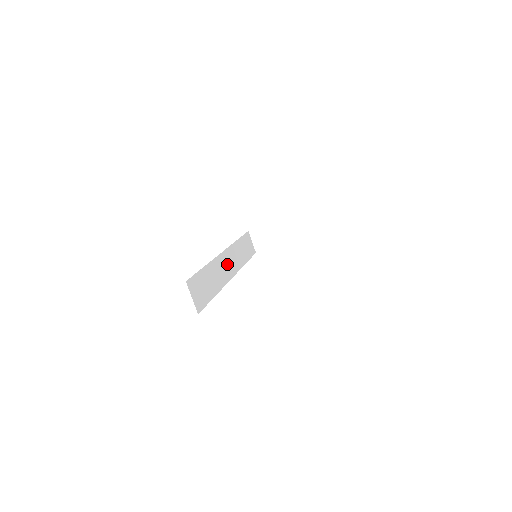
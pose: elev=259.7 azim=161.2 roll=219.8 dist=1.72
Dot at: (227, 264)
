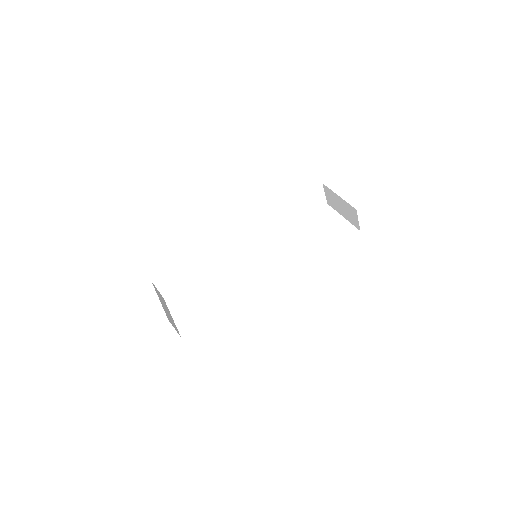
Dot at: (241, 241)
